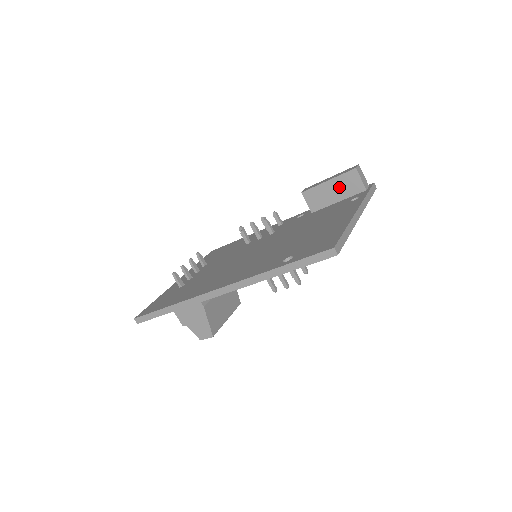
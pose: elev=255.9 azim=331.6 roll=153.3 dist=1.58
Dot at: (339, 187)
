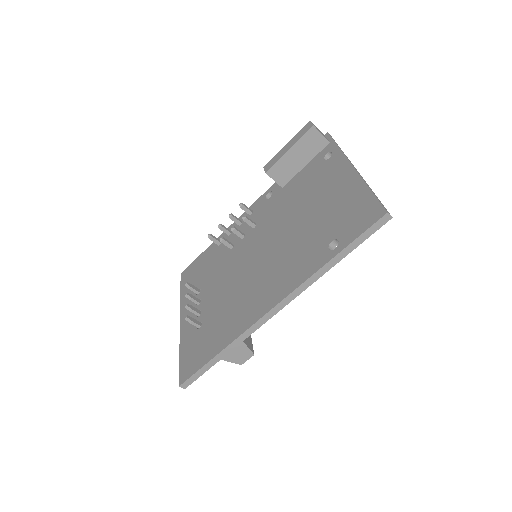
Dot at: (302, 151)
